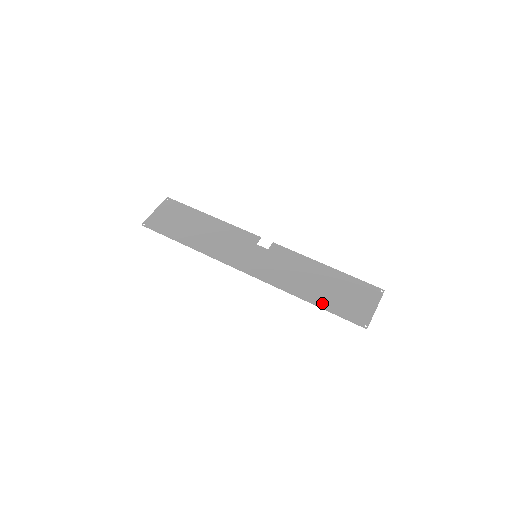
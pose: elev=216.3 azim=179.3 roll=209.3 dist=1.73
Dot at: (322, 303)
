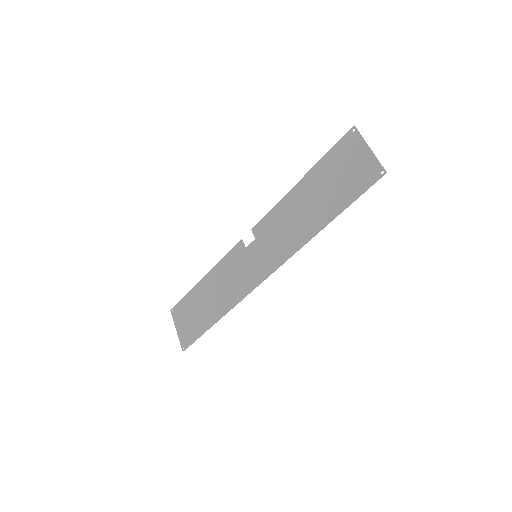
Dot at: (333, 211)
